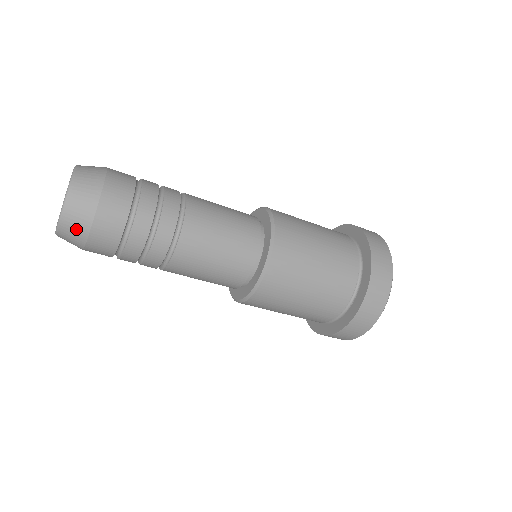
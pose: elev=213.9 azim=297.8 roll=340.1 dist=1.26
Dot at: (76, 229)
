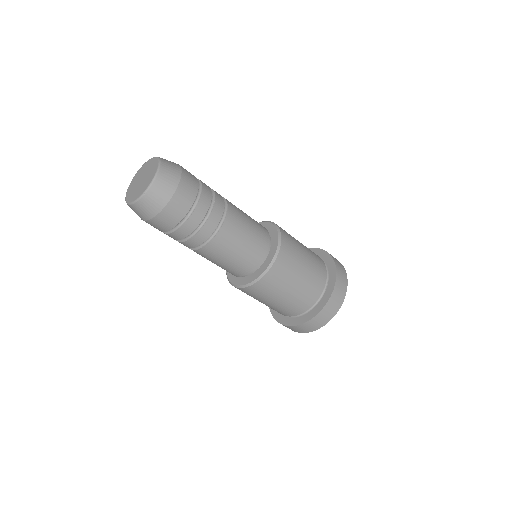
Dot at: (163, 192)
